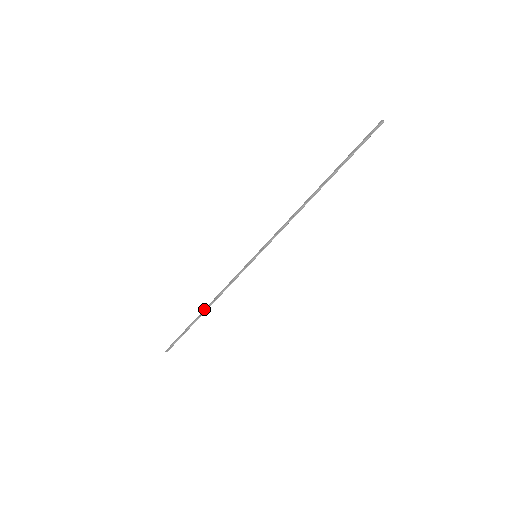
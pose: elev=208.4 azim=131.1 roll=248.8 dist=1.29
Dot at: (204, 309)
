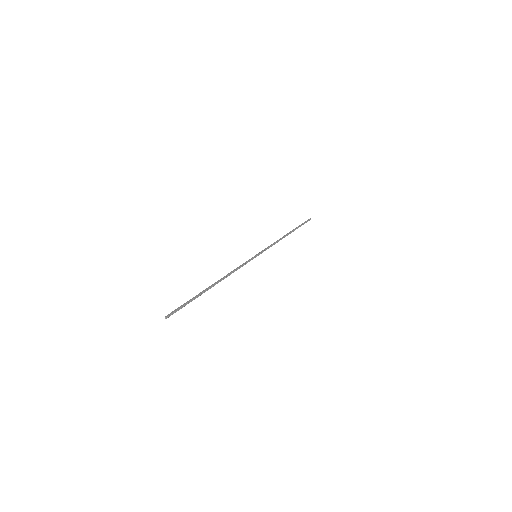
Dot at: (214, 283)
